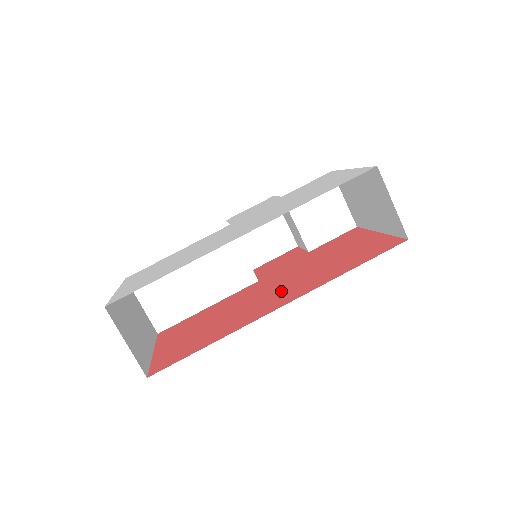
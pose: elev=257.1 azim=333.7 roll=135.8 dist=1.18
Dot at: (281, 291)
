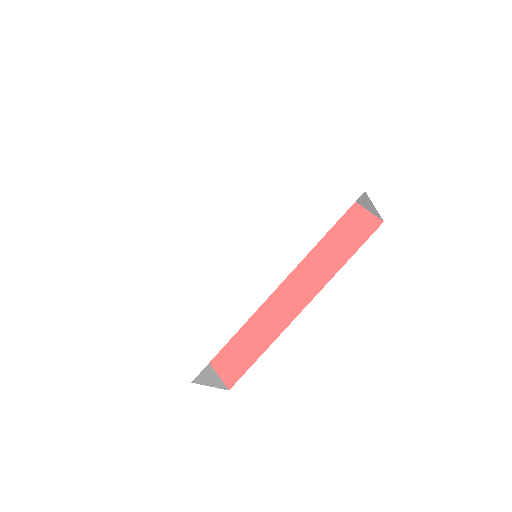
Dot at: (289, 280)
